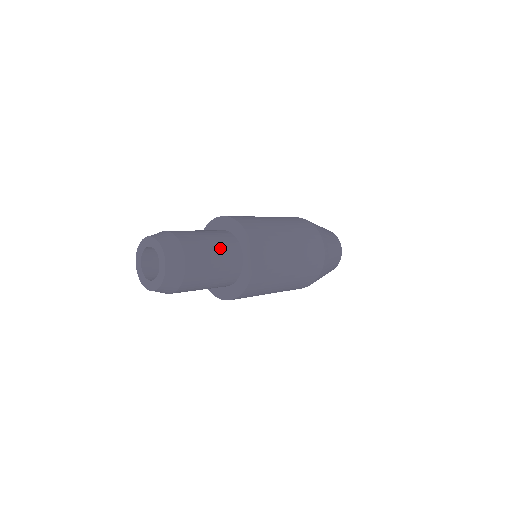
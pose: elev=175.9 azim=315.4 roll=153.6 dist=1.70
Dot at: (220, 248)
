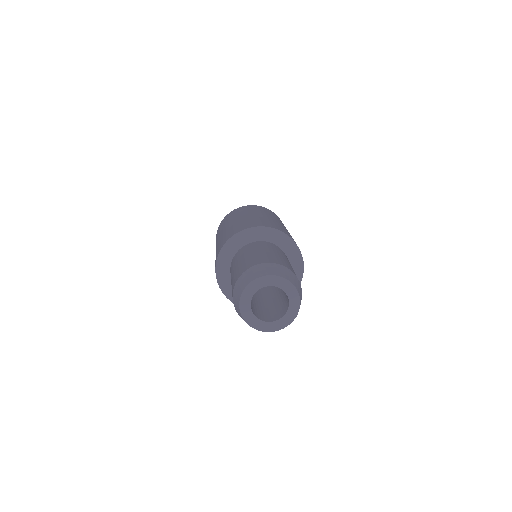
Dot at: occluded
